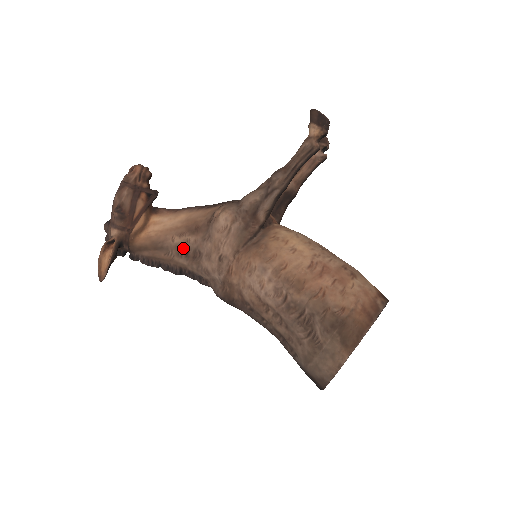
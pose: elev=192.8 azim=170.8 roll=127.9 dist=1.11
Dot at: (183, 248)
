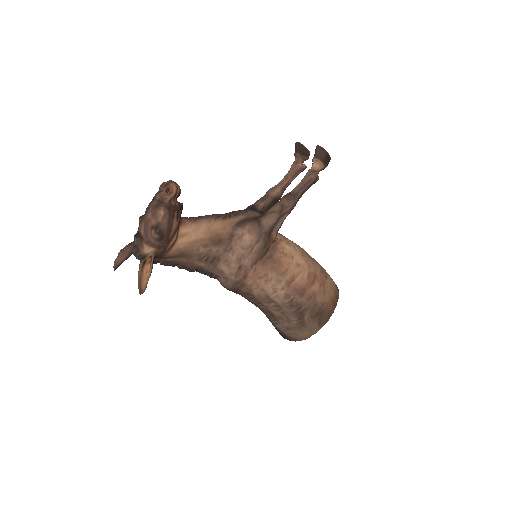
Dot at: (205, 255)
